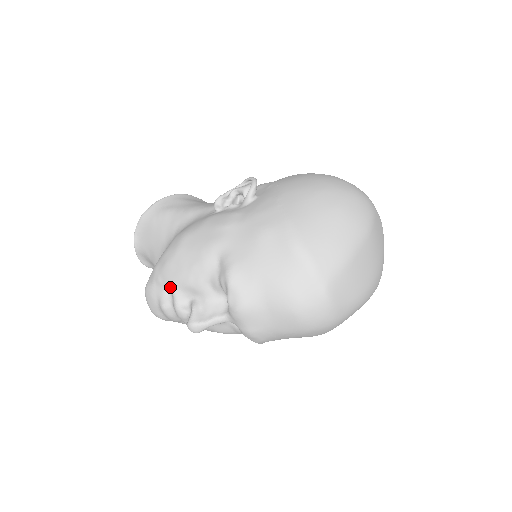
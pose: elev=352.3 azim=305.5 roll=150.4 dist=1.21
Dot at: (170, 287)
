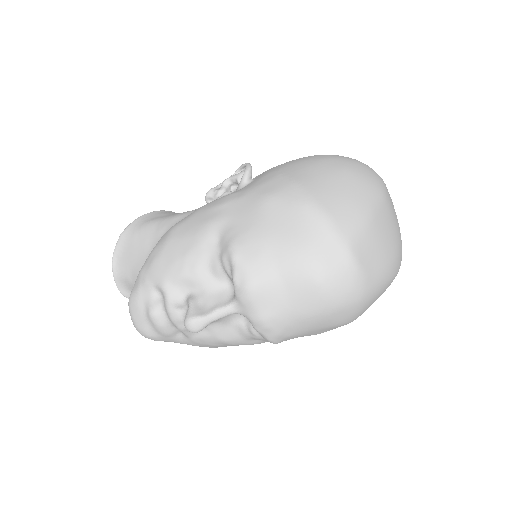
Dot at: (160, 284)
